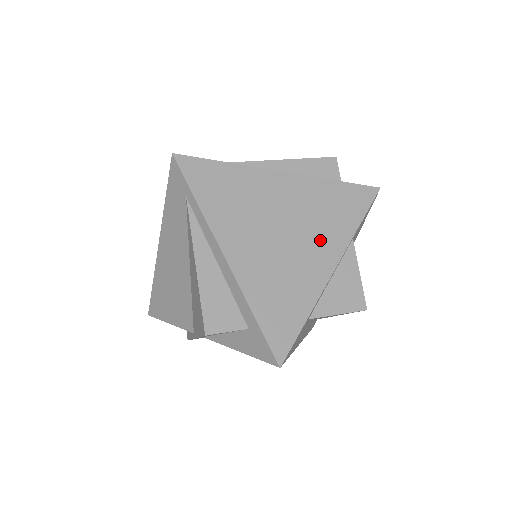
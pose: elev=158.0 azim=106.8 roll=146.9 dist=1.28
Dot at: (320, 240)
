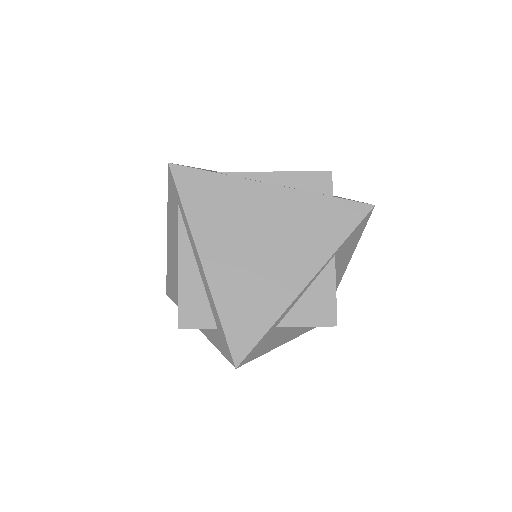
Dot at: (298, 254)
